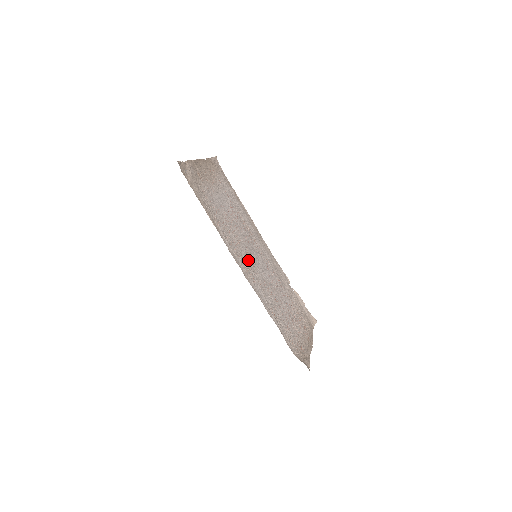
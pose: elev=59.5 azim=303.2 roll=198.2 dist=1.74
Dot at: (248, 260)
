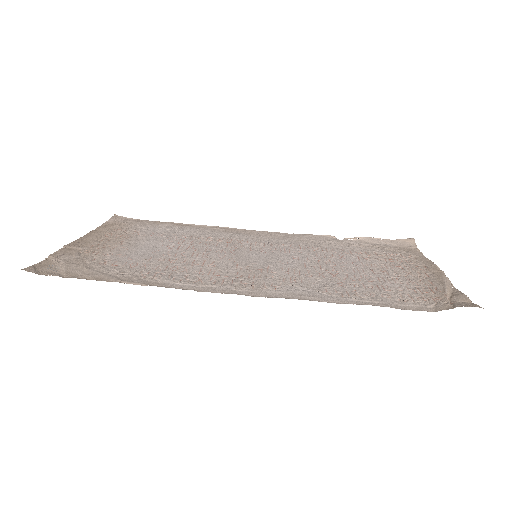
Dot at: (245, 272)
